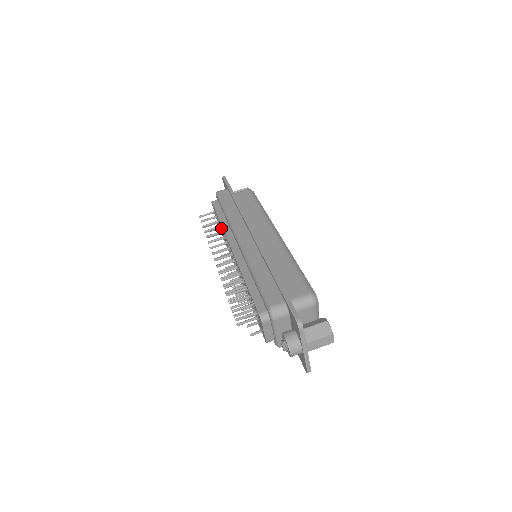
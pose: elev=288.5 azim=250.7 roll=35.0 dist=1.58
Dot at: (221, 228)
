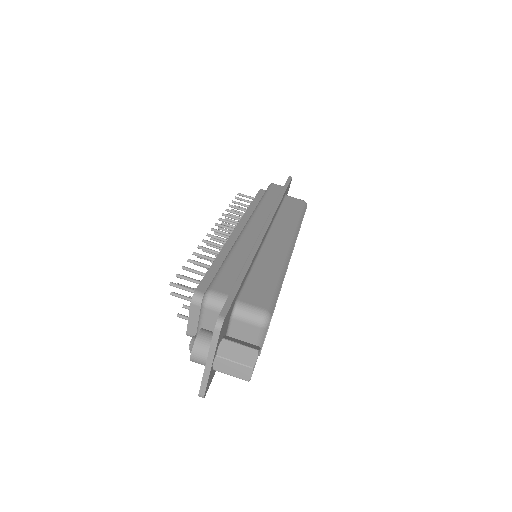
Dot at: occluded
